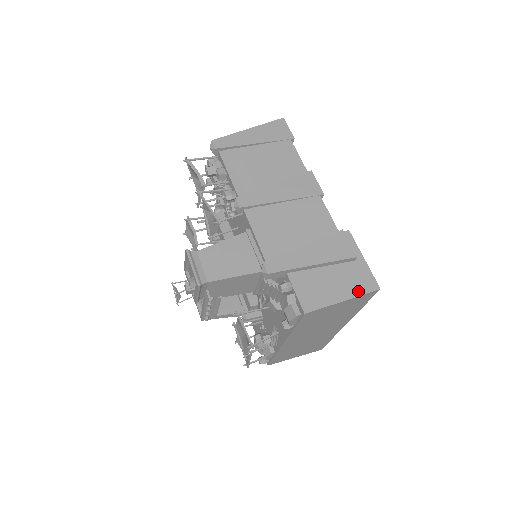
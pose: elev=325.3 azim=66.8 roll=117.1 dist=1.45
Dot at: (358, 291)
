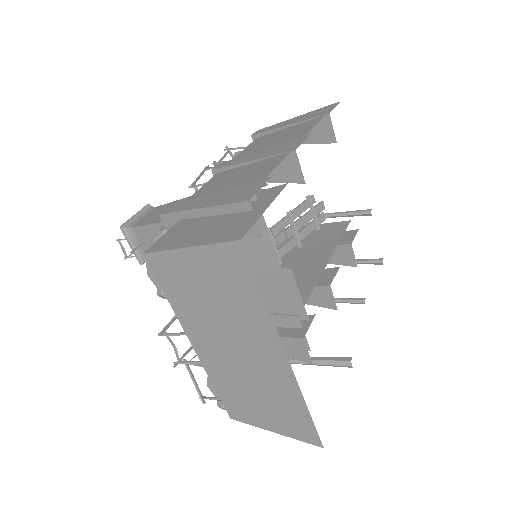
Dot at: (214, 239)
